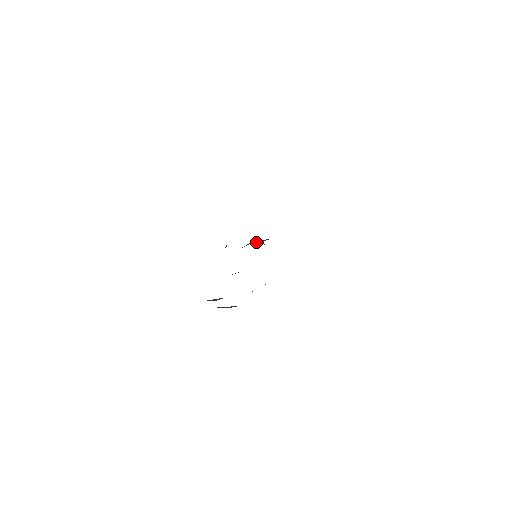
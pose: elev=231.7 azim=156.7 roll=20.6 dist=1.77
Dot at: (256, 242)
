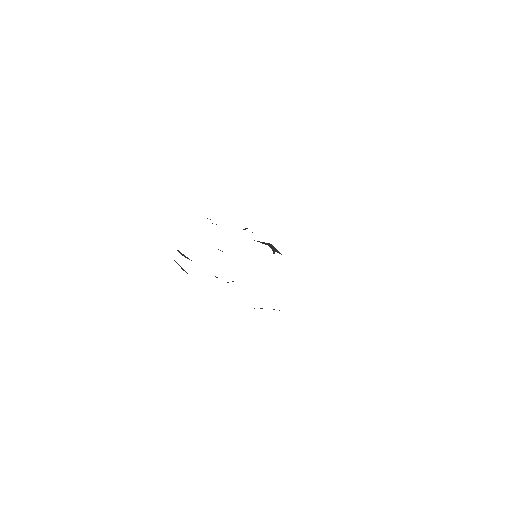
Dot at: (271, 247)
